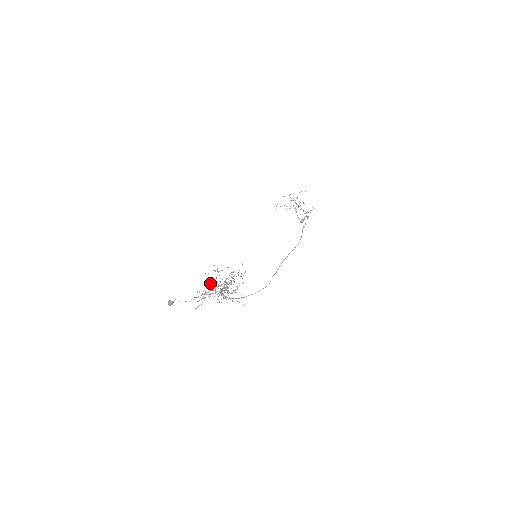
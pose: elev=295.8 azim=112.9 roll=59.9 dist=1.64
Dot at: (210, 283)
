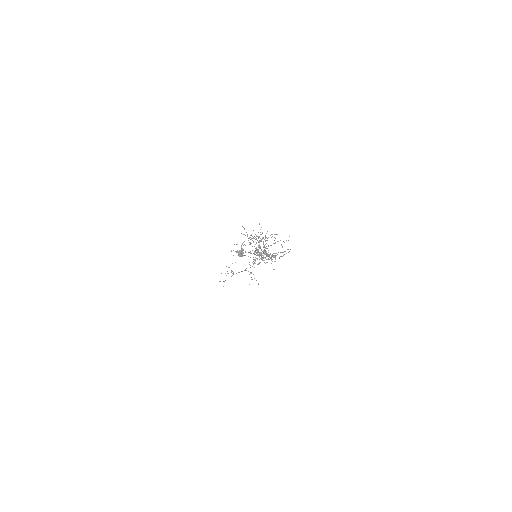
Dot at: occluded
